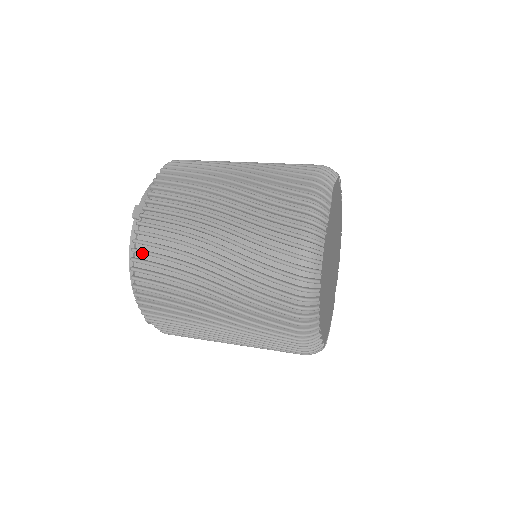
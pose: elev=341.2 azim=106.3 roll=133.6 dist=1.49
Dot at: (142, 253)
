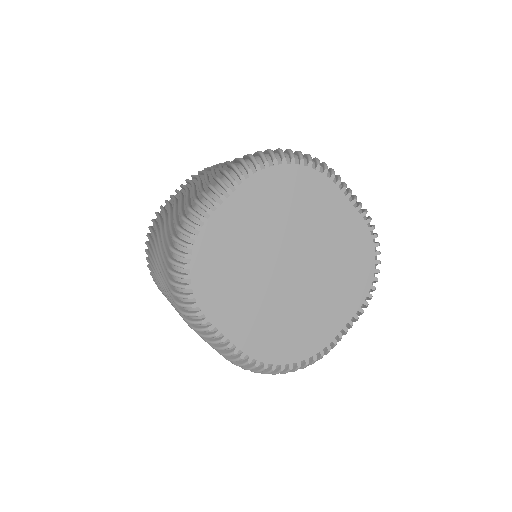
Dot at: (149, 229)
